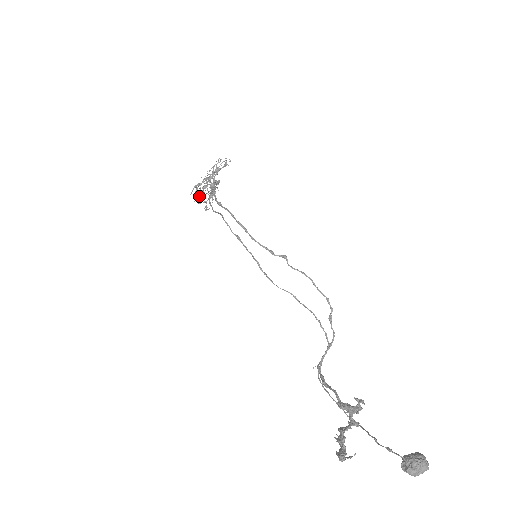
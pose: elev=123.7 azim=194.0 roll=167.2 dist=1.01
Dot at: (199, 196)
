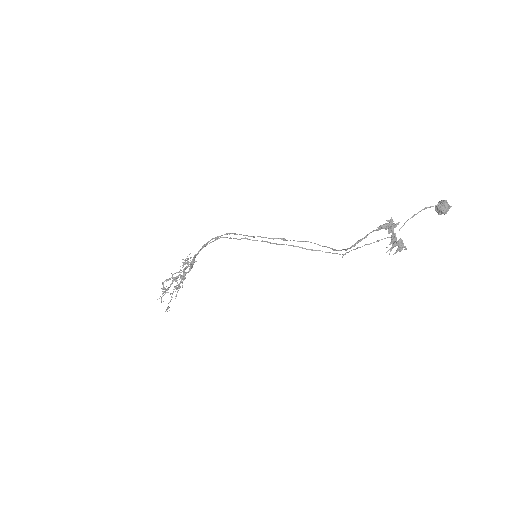
Dot at: (168, 287)
